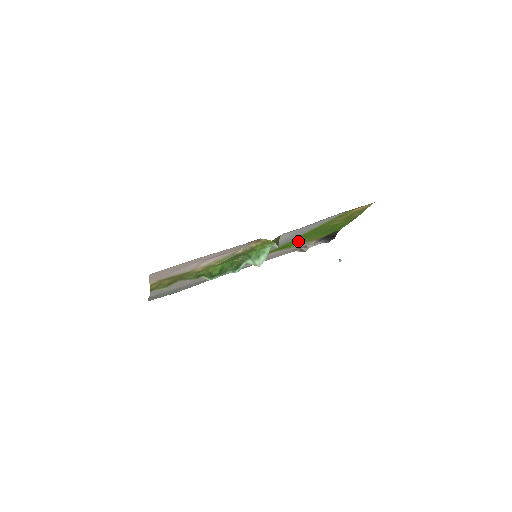
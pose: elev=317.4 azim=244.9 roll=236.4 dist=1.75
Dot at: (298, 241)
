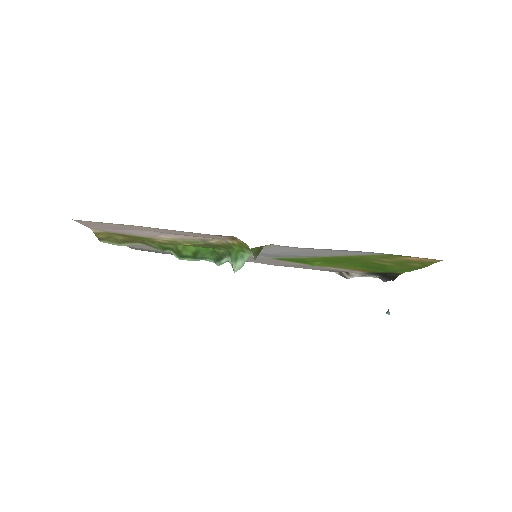
Dot at: (326, 262)
